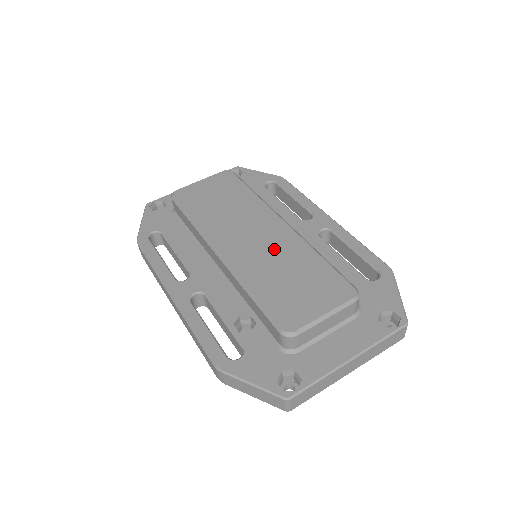
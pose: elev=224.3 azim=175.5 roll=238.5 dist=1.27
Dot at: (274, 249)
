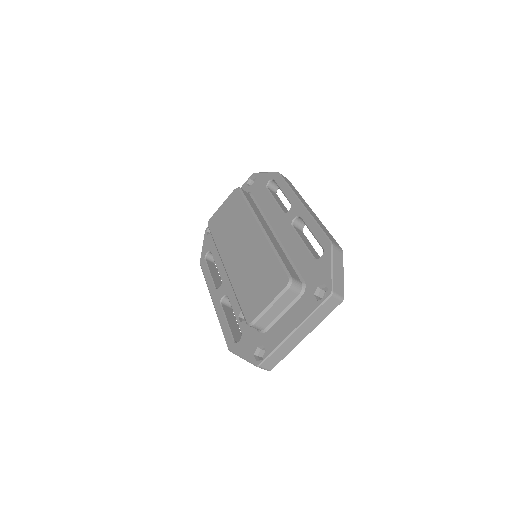
Dot at: (251, 255)
